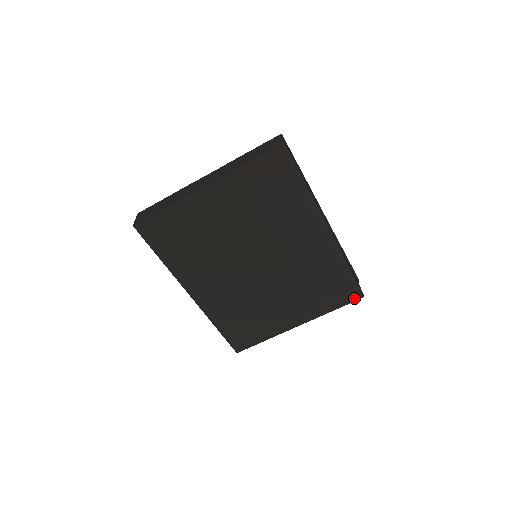
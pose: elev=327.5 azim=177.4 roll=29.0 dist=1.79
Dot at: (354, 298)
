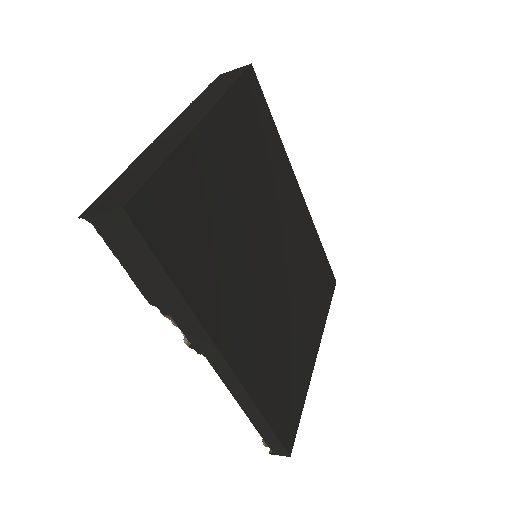
Dot at: (332, 287)
